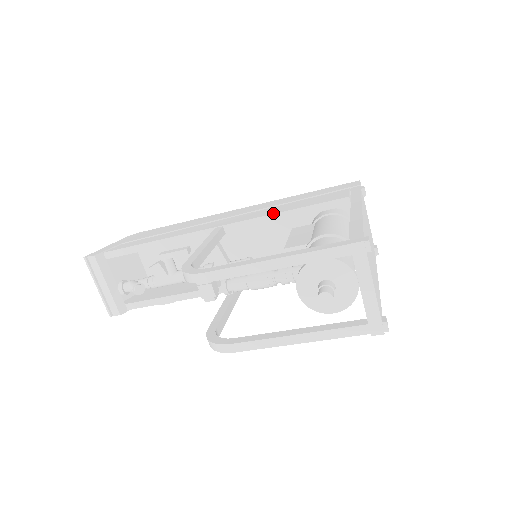
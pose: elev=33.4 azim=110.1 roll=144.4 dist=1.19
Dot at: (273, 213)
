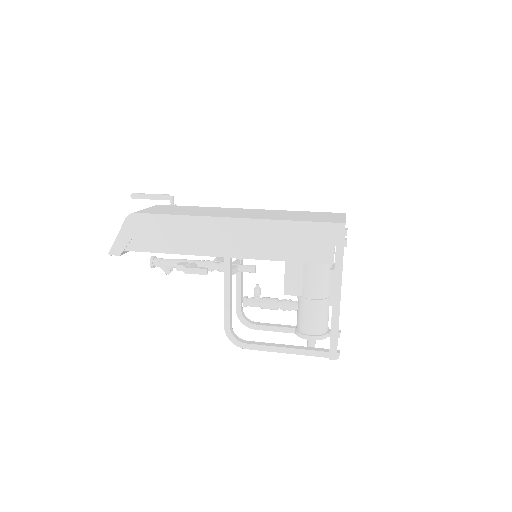
Dot at: (272, 260)
